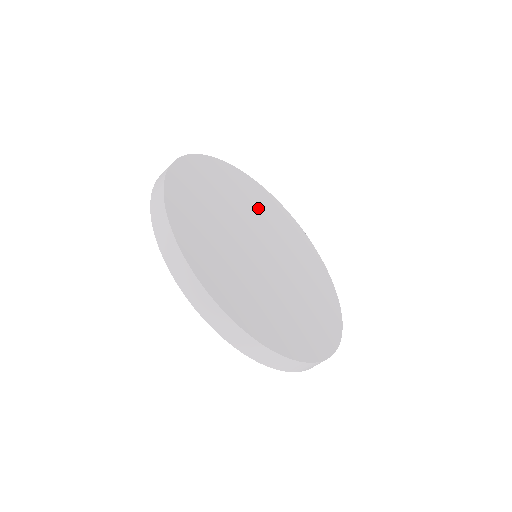
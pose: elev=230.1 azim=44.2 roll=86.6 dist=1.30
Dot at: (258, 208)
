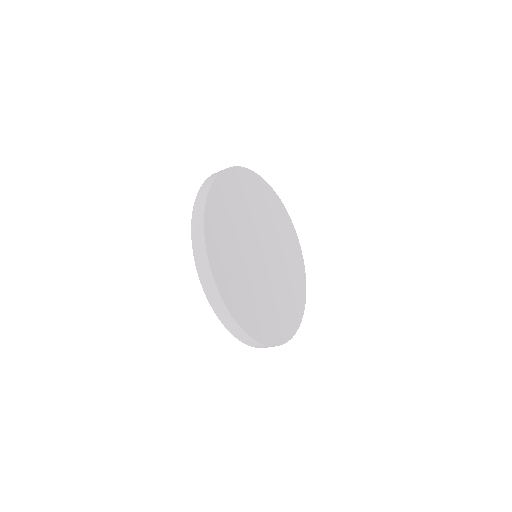
Dot at: (239, 213)
